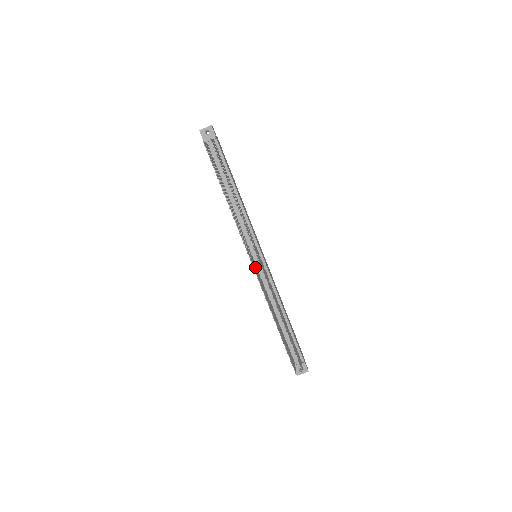
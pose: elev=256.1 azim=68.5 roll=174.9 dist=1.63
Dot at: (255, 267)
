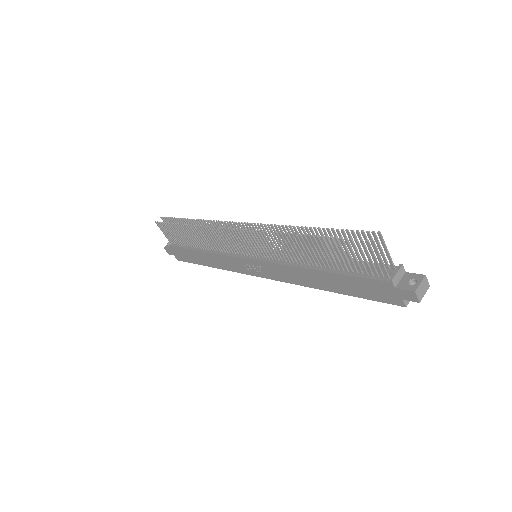
Dot at: (249, 243)
